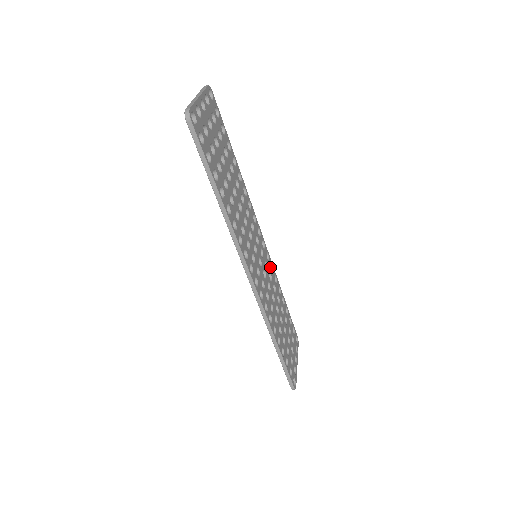
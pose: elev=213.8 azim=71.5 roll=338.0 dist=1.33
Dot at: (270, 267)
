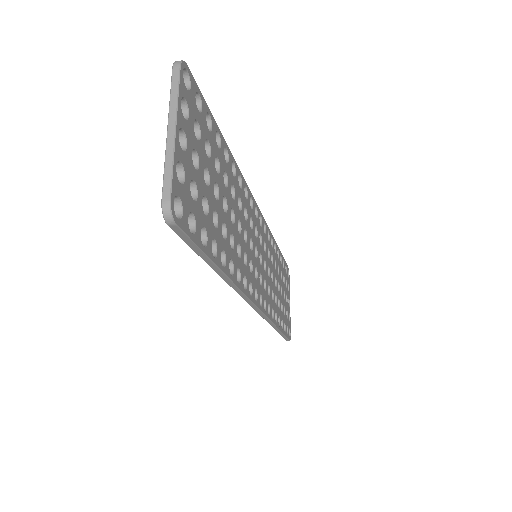
Dot at: (267, 238)
